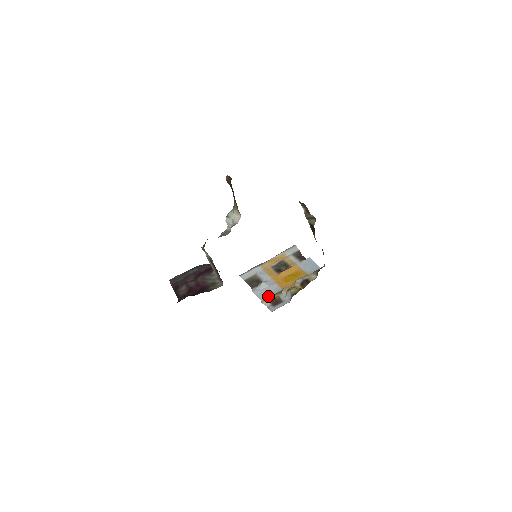
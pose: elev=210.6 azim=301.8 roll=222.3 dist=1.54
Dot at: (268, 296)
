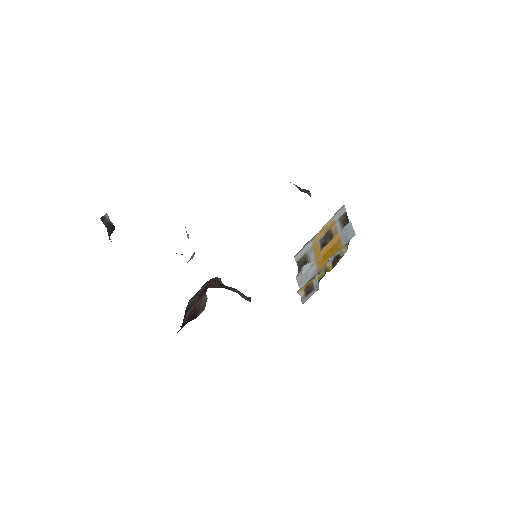
Dot at: (305, 283)
